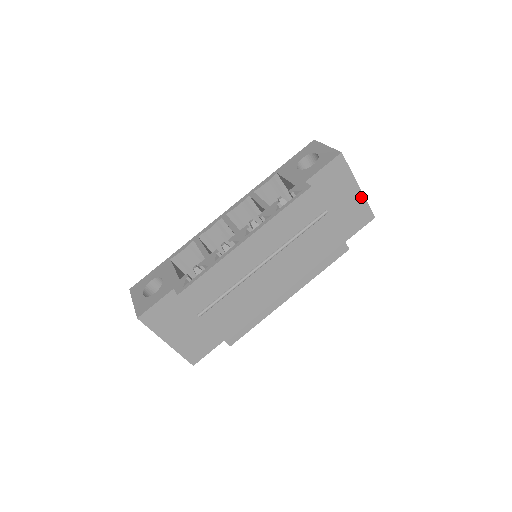
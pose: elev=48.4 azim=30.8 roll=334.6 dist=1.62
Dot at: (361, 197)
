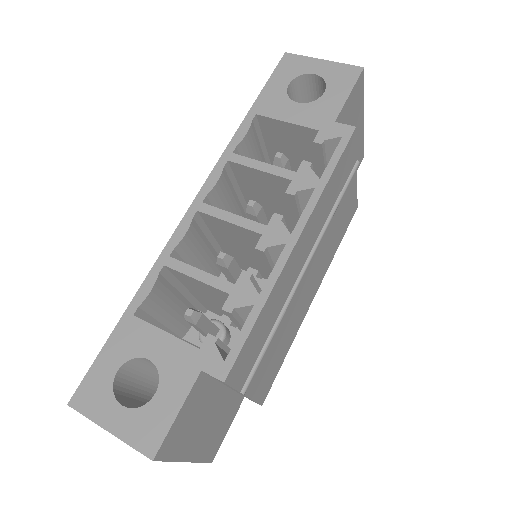
Dot at: (362, 132)
